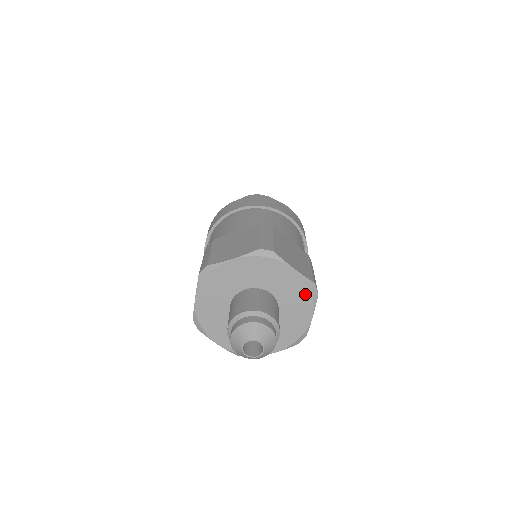
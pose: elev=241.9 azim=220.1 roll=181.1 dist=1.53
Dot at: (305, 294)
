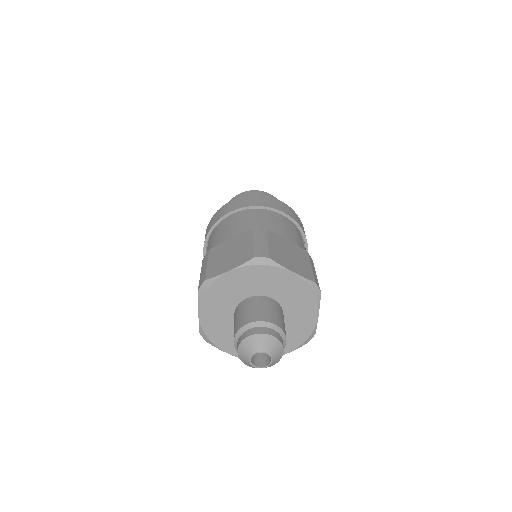
Dot at: (302, 336)
